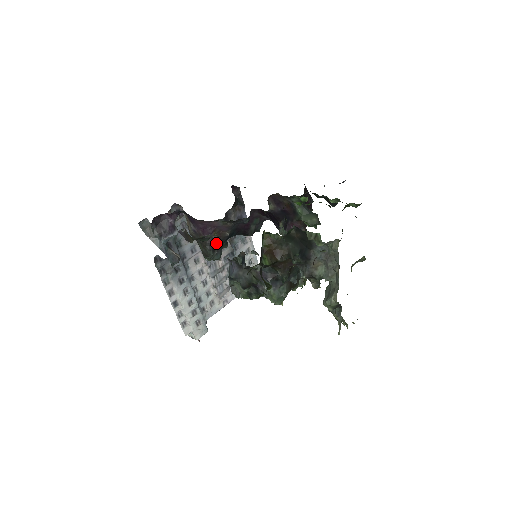
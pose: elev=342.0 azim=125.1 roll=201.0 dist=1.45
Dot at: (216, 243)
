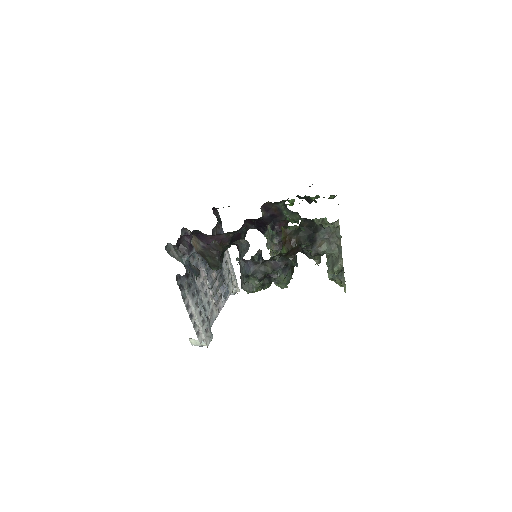
Dot at: (243, 246)
